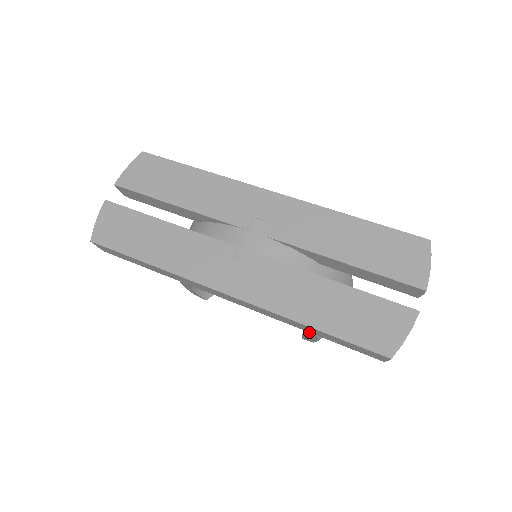
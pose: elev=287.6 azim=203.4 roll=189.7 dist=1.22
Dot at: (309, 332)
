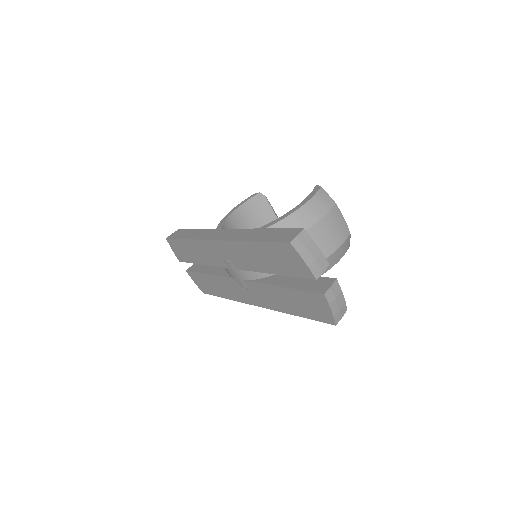
Dot at: occluded
